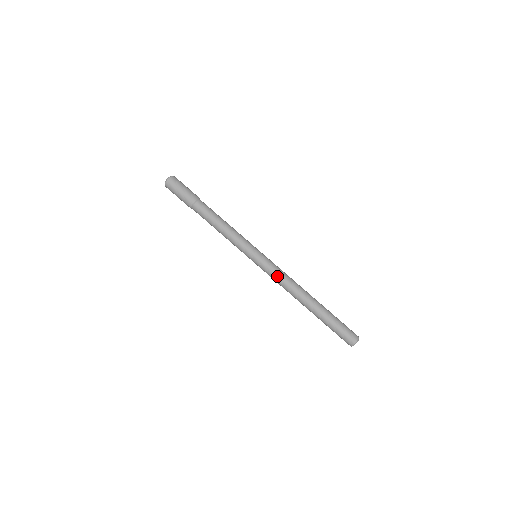
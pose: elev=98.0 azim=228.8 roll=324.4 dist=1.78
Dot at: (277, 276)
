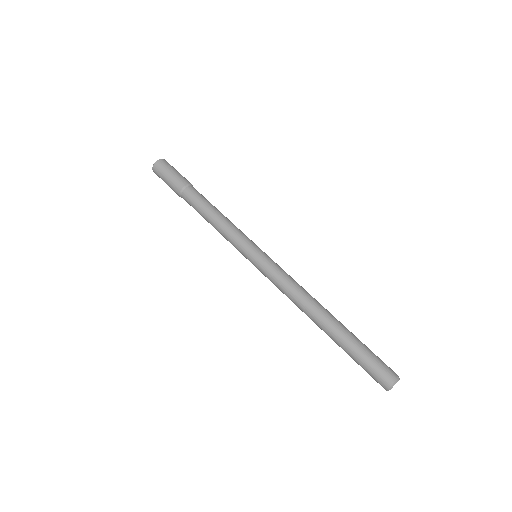
Dot at: (279, 284)
